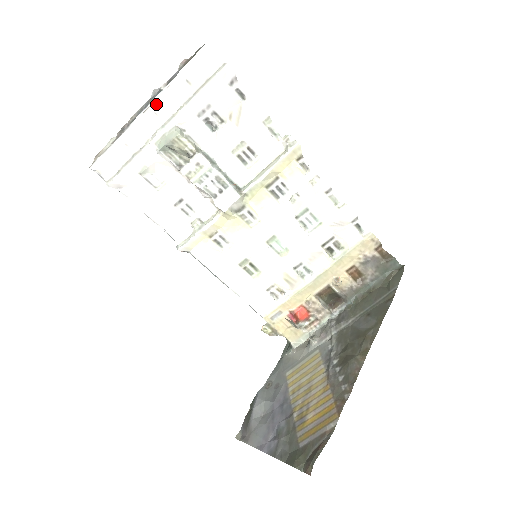
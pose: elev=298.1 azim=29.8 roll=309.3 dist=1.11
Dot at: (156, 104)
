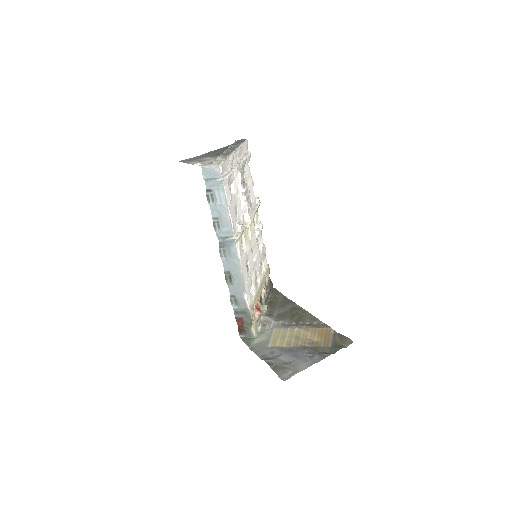
Dot at: (237, 151)
